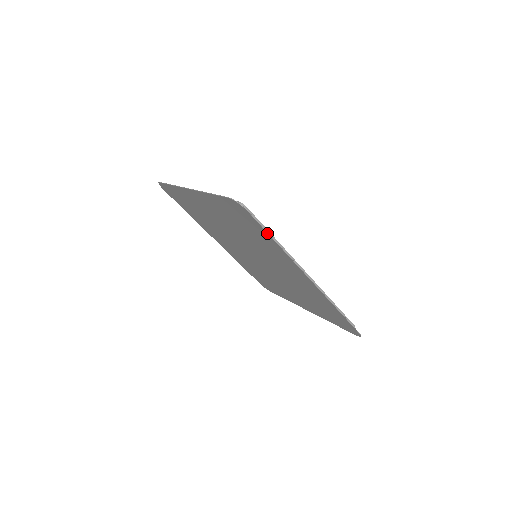
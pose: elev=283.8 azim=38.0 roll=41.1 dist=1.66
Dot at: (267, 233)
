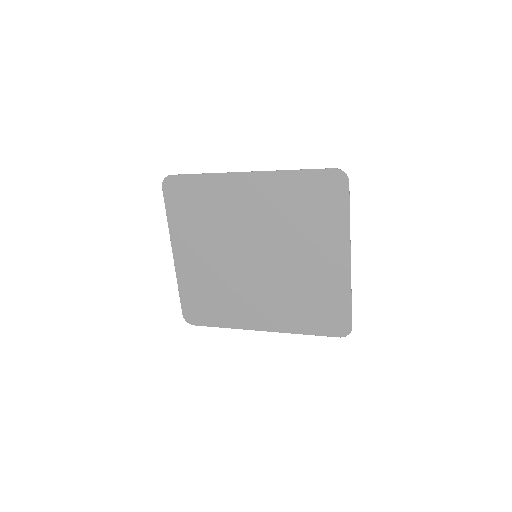
Dot at: (192, 175)
